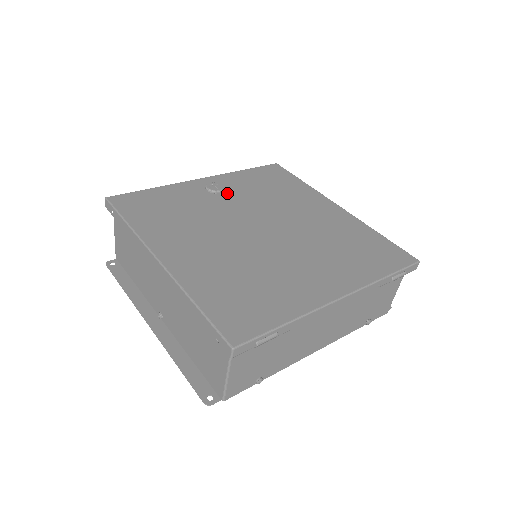
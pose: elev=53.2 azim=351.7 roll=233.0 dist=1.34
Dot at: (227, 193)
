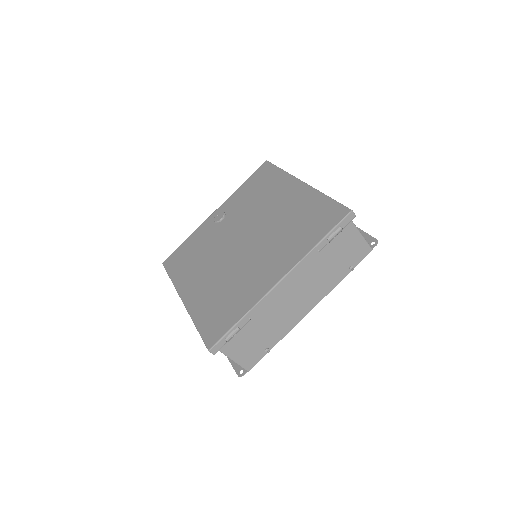
Dot at: (227, 217)
